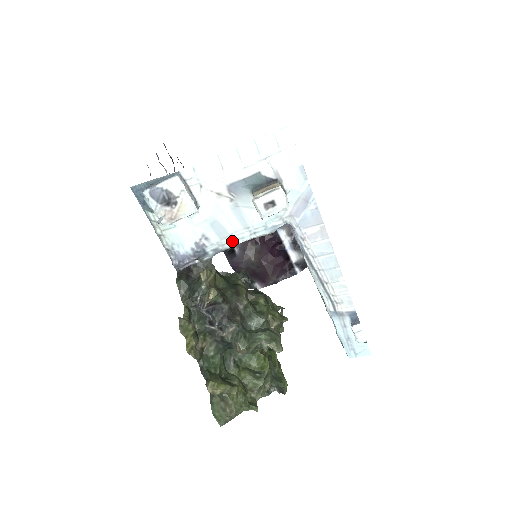
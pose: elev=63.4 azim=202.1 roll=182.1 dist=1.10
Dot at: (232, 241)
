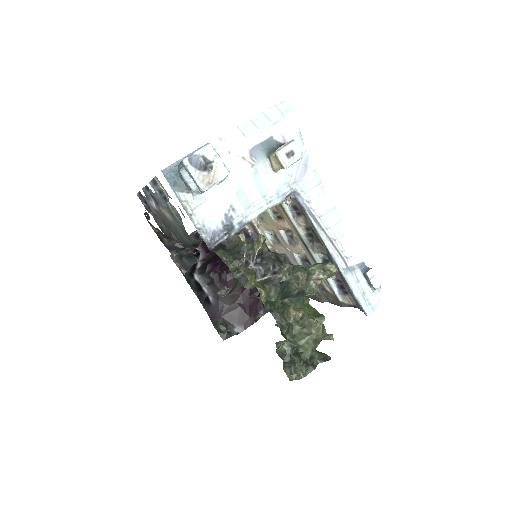
Dot at: (253, 212)
